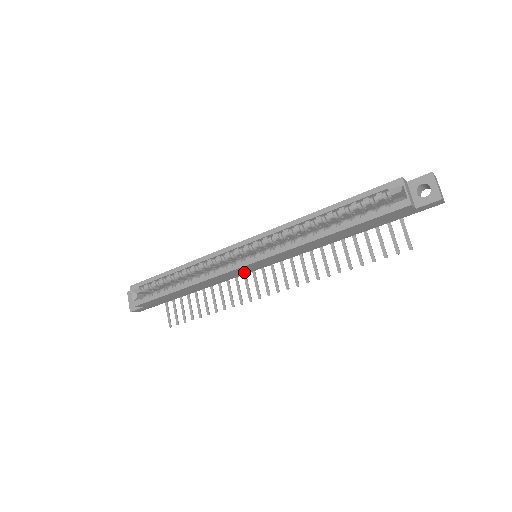
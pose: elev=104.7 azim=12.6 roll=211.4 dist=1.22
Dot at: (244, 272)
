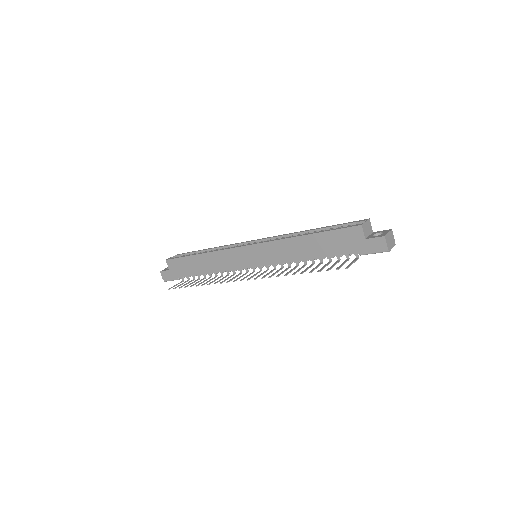
Dot at: (241, 263)
